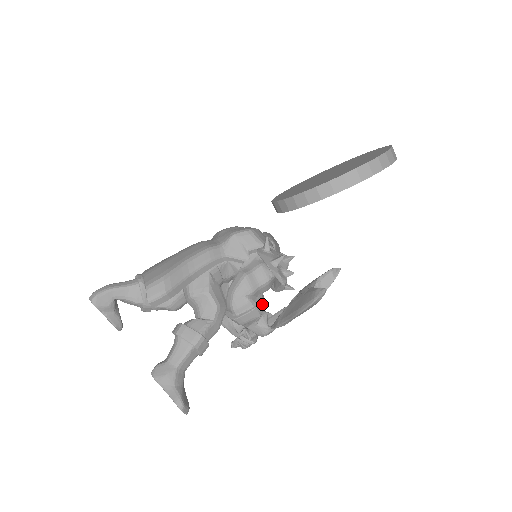
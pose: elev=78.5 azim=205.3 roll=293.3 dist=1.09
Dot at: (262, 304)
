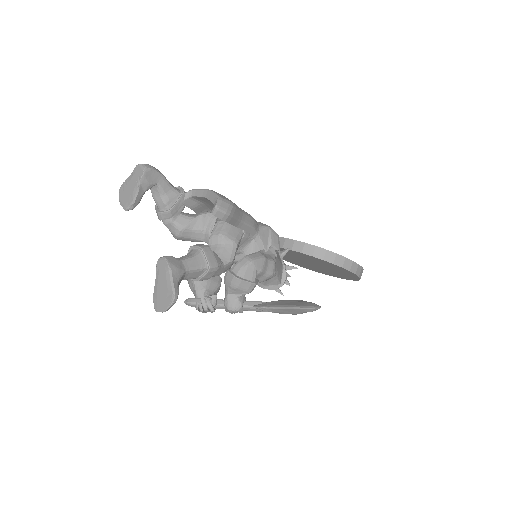
Dot at: (255, 286)
